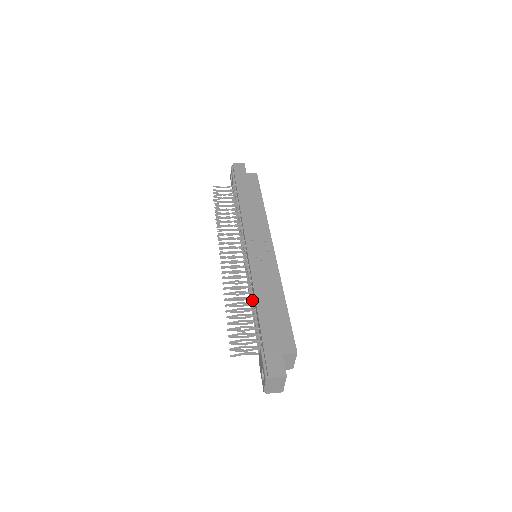
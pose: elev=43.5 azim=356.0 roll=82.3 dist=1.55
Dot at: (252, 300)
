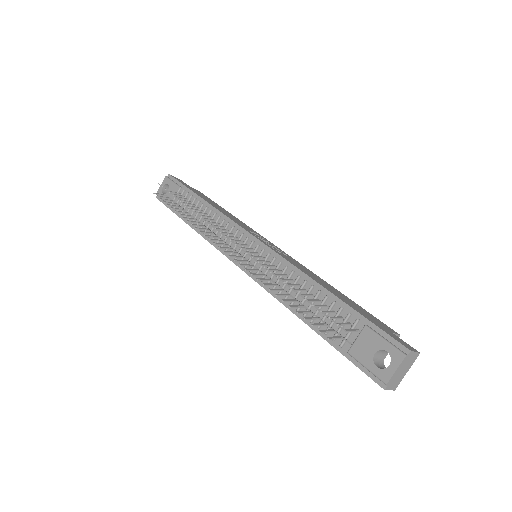
Dot at: (303, 285)
